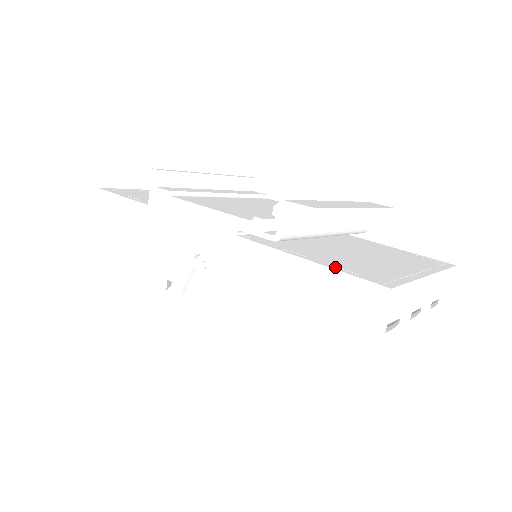
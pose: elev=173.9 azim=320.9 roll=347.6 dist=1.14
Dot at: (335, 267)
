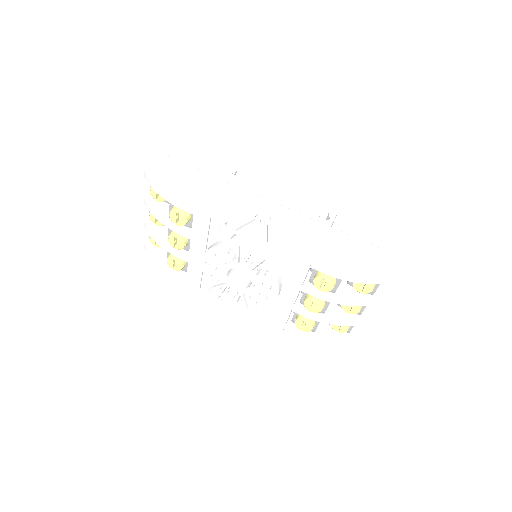
Dot at: (362, 243)
